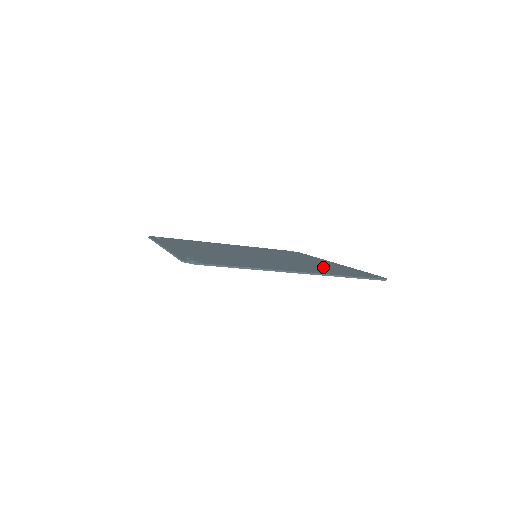
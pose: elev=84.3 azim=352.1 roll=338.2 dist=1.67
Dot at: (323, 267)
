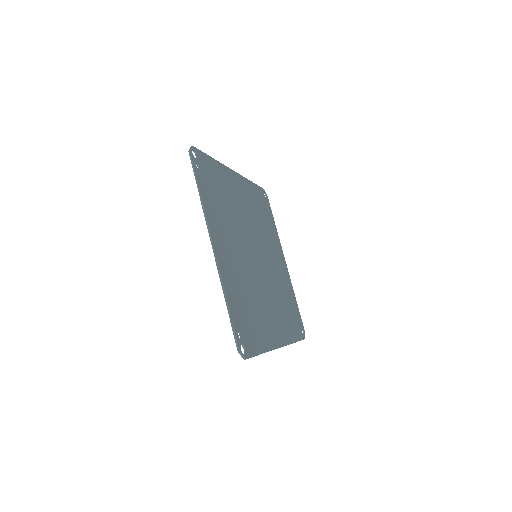
Dot at: (285, 302)
